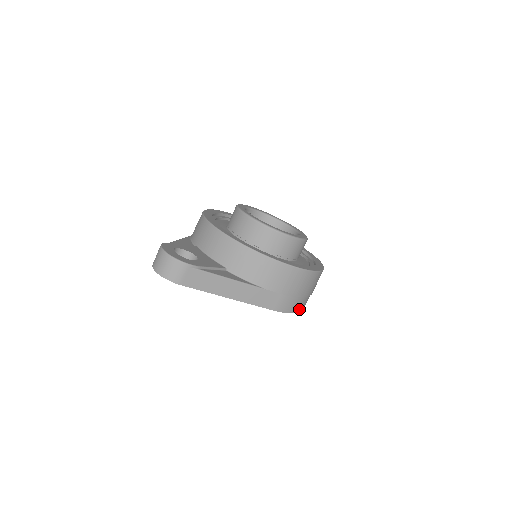
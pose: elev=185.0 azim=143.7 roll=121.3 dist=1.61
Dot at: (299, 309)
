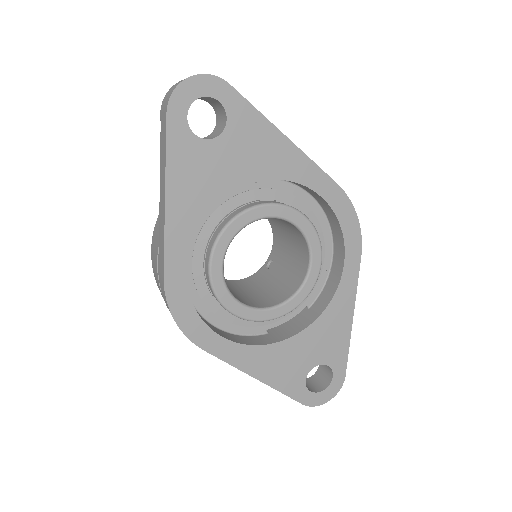
Dot at: (356, 227)
